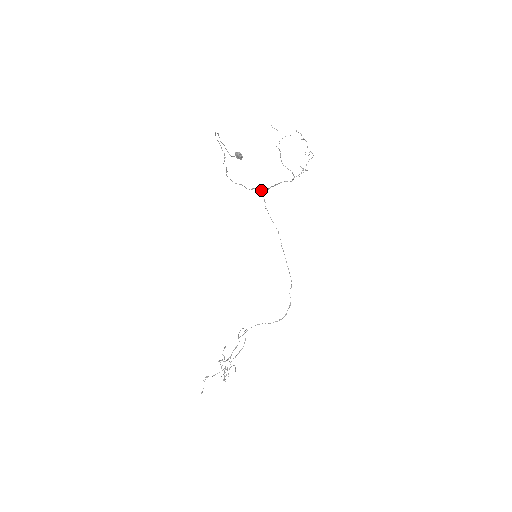
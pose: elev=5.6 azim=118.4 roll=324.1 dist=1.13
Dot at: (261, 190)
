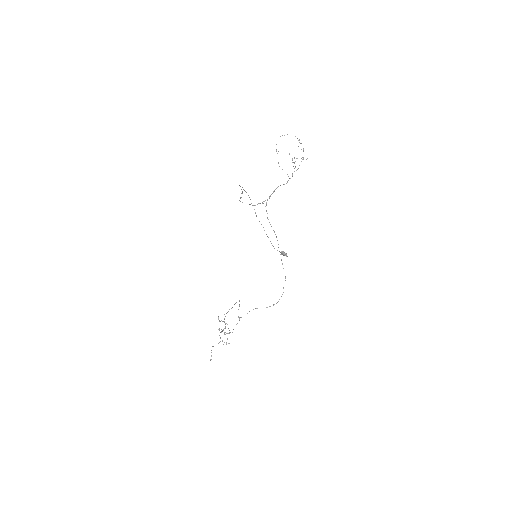
Dot at: (264, 201)
